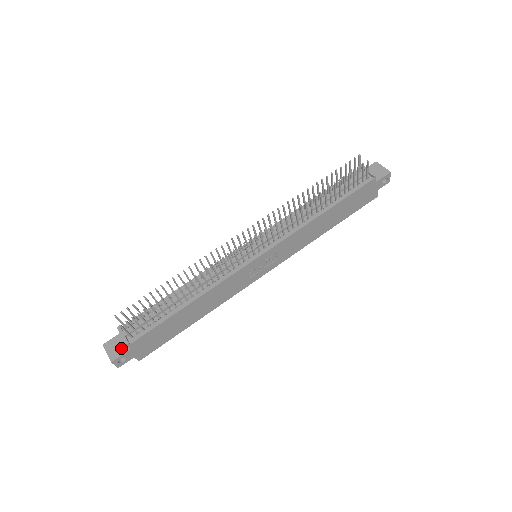
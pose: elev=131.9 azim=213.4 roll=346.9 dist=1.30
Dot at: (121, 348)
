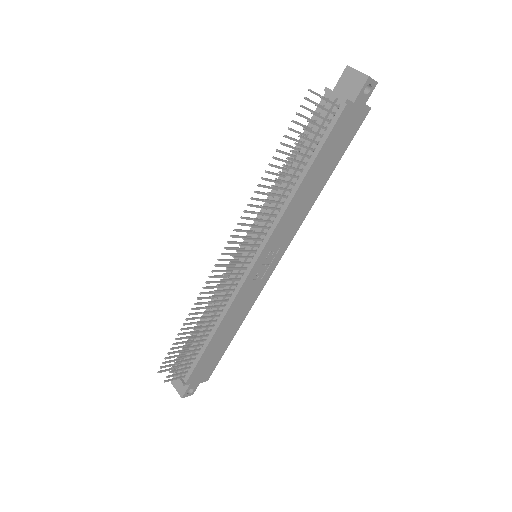
Dot at: occluded
